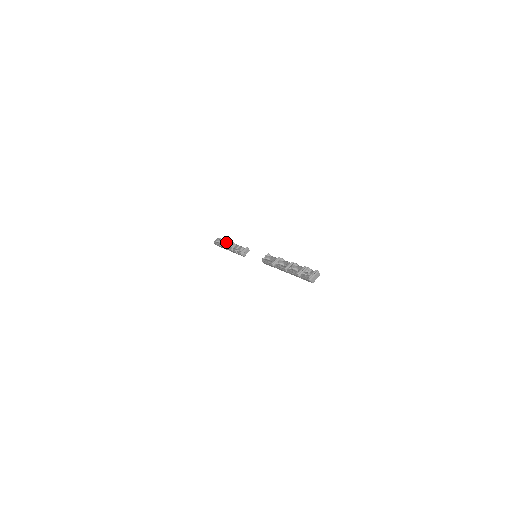
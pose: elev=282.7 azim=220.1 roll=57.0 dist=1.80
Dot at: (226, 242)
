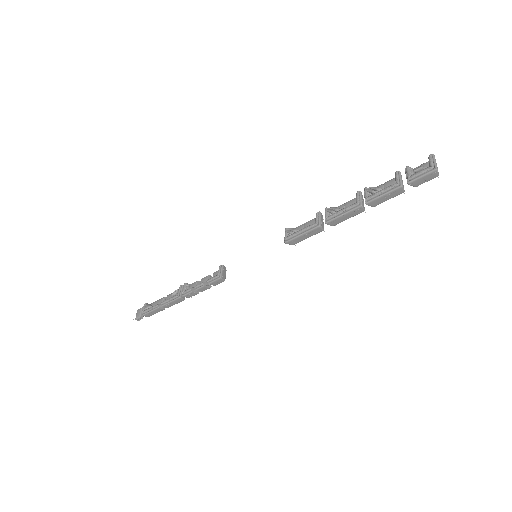
Dot at: (163, 299)
